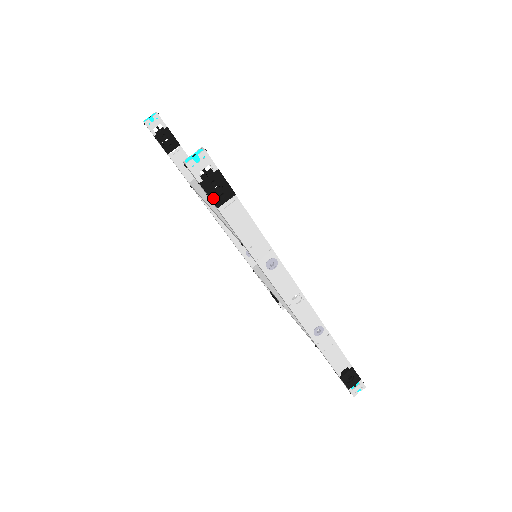
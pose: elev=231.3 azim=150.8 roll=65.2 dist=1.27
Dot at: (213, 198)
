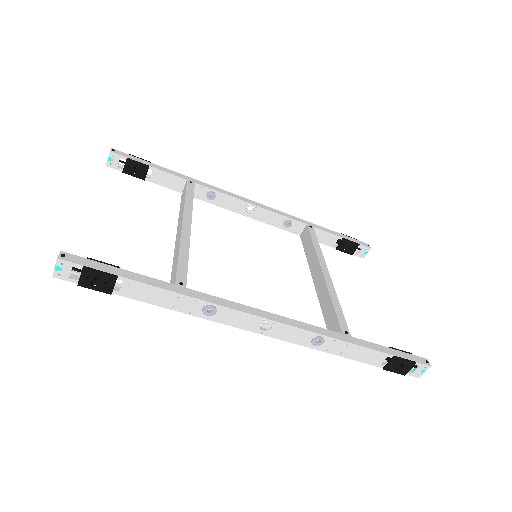
Dot at: (100, 289)
